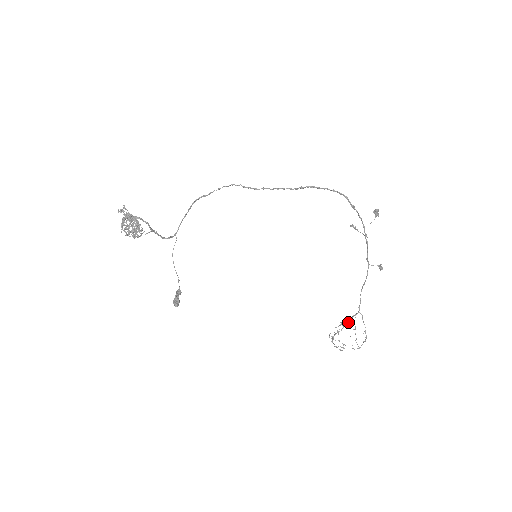
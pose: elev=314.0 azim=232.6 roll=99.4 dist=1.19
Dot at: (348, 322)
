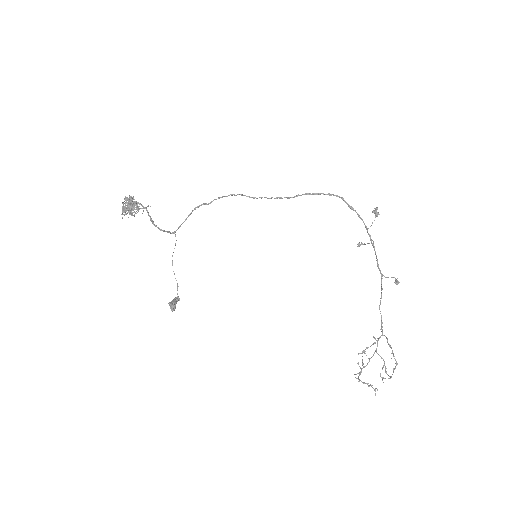
Dot at: (373, 354)
